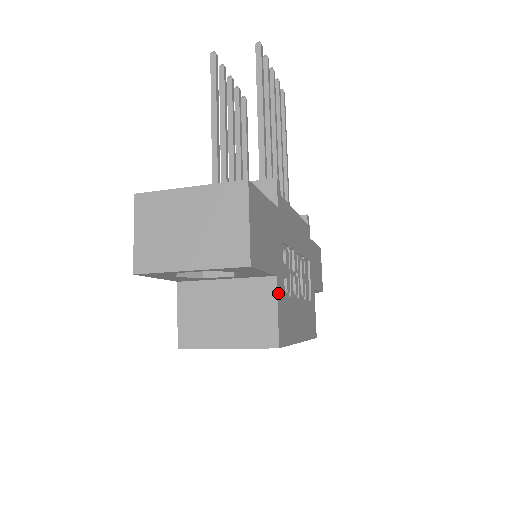
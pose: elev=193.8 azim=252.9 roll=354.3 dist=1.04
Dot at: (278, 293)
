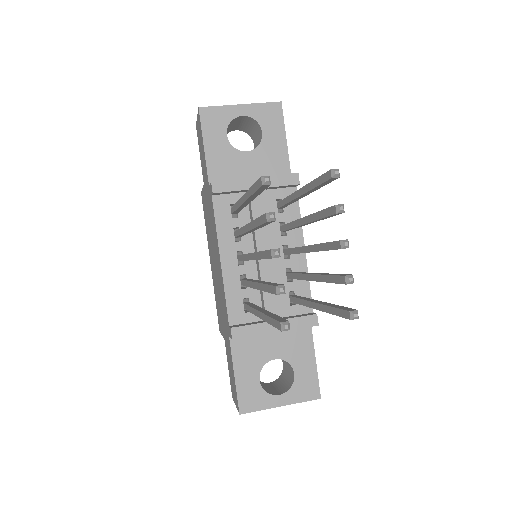
Dot at: occluded
